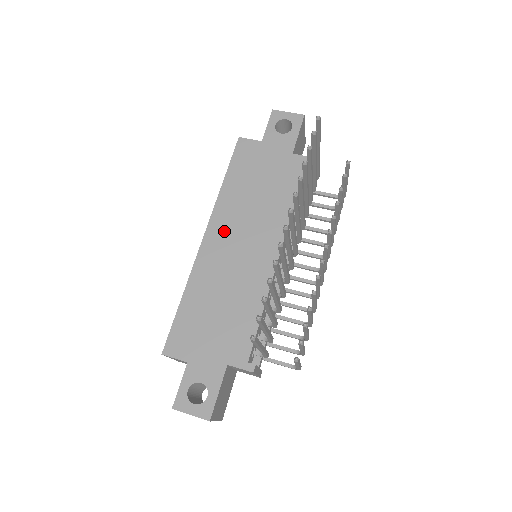
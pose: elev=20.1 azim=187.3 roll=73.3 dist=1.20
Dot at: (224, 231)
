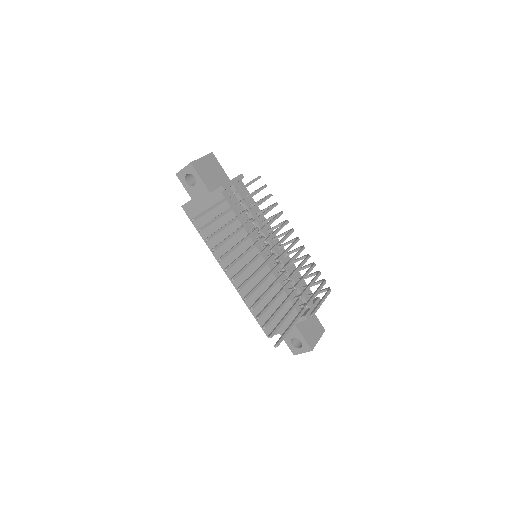
Dot at: (229, 264)
